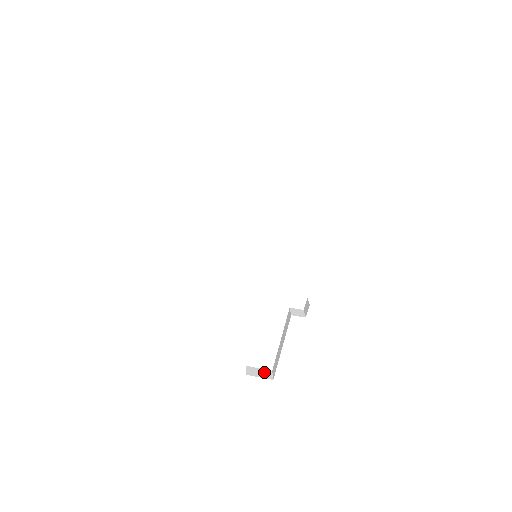
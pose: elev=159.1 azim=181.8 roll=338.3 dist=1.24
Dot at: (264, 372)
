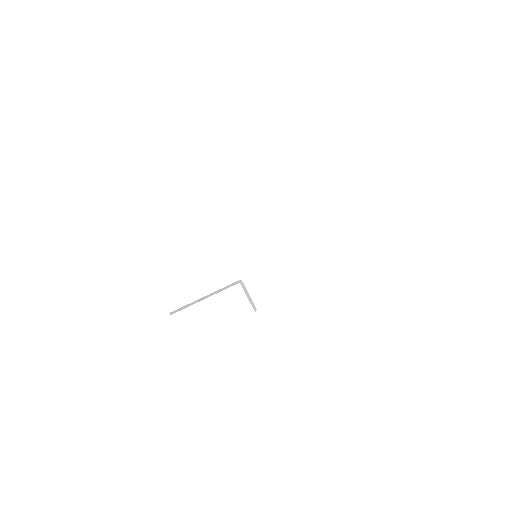
Dot at: occluded
